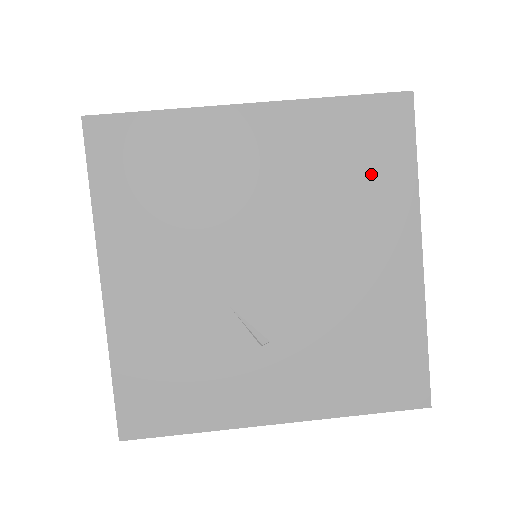
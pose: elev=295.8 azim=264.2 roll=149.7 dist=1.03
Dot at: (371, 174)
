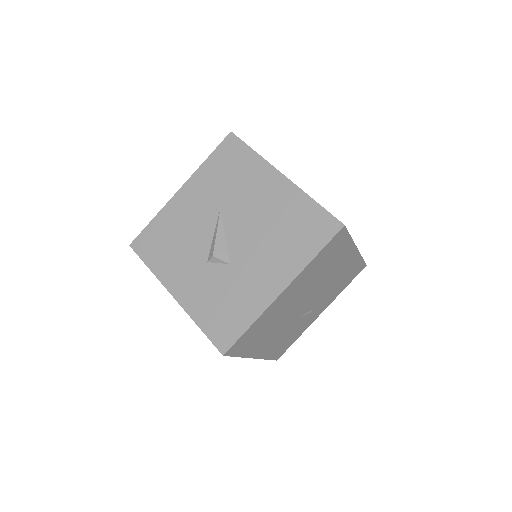
Dot at: (335, 255)
